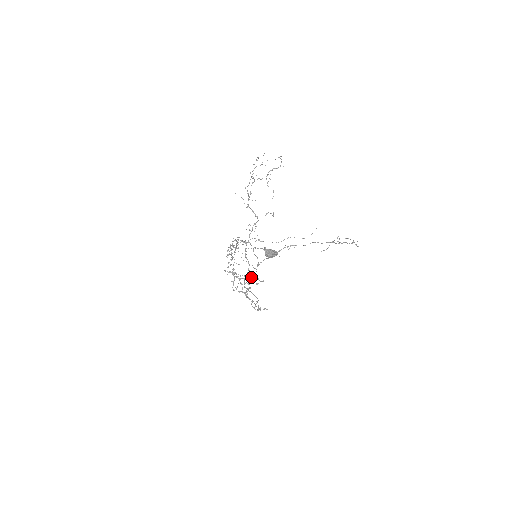
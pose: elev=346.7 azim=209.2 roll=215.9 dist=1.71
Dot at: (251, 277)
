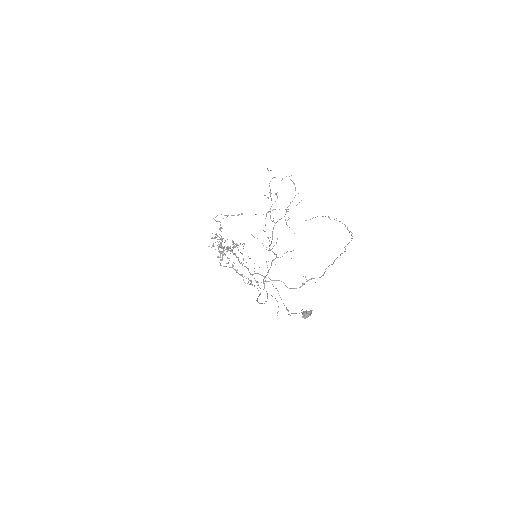
Dot at: occluded
